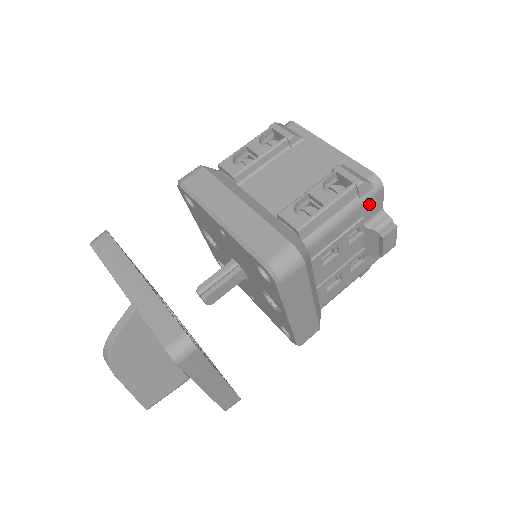
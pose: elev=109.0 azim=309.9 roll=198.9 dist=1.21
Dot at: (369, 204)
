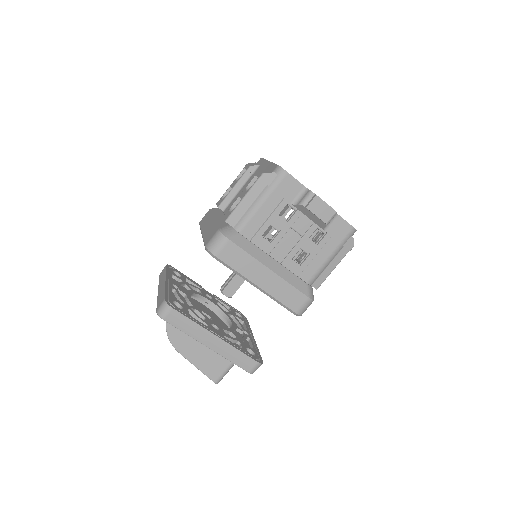
Dot at: (282, 187)
